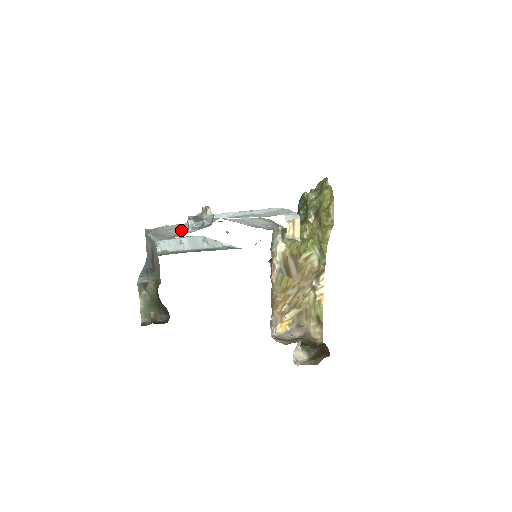
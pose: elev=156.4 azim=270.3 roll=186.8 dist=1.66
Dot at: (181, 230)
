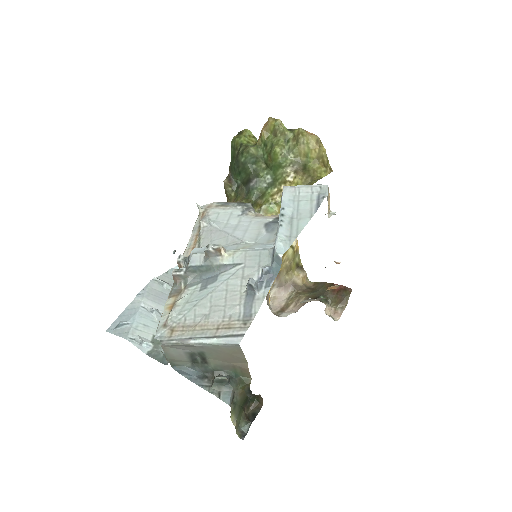
Dot at: (236, 301)
